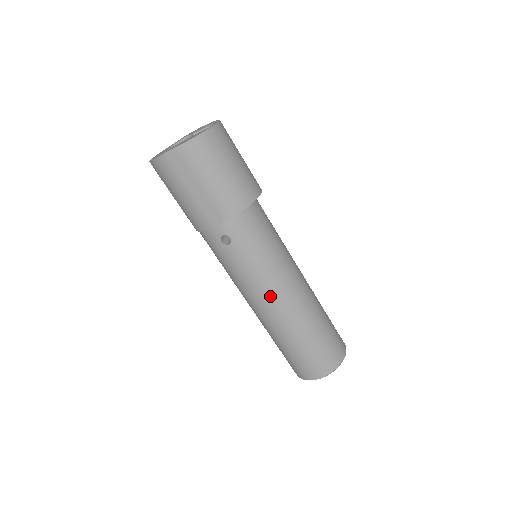
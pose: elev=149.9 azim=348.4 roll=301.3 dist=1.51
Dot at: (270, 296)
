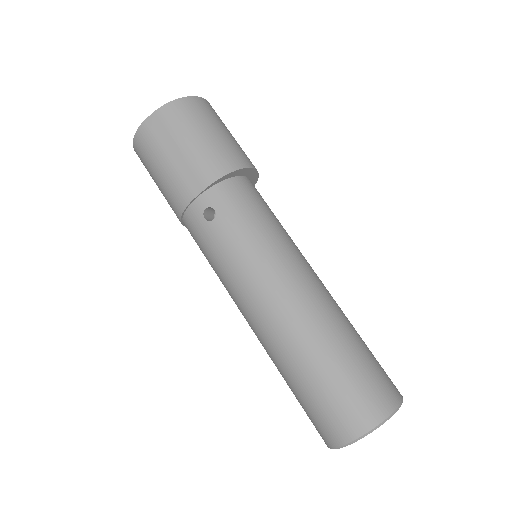
Dot at: (269, 289)
